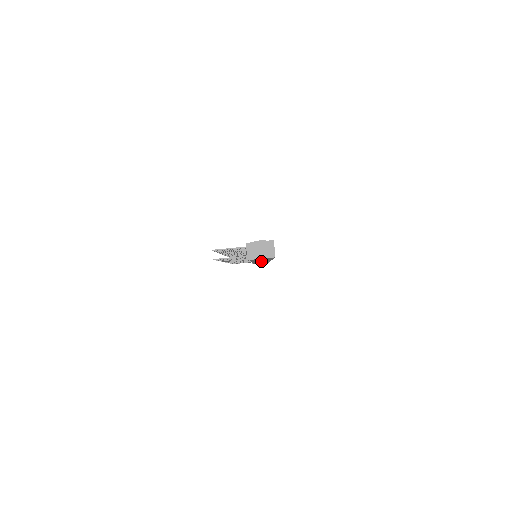
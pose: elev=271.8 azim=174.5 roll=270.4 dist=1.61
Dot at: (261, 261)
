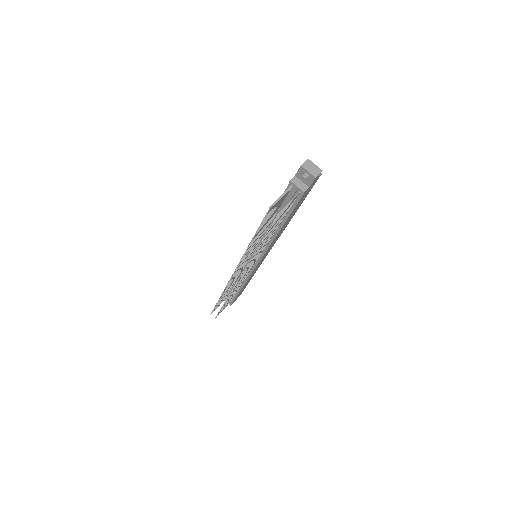
Dot at: occluded
